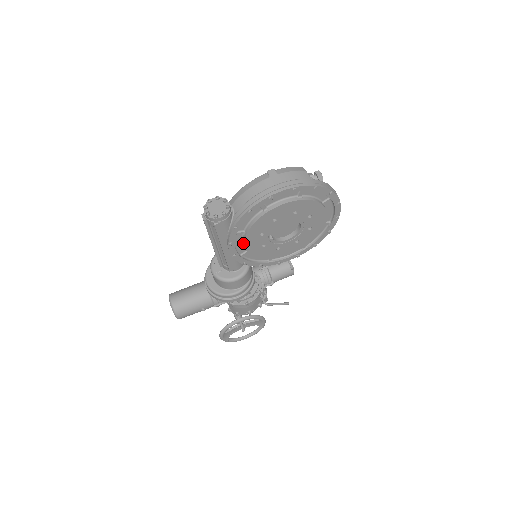
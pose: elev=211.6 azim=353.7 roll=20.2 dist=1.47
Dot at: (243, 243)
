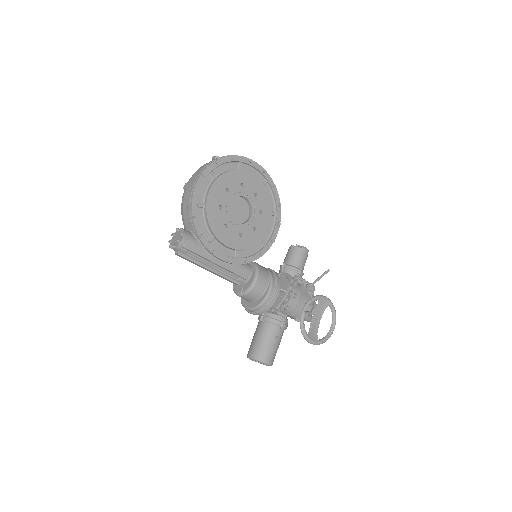
Dot at: (224, 246)
